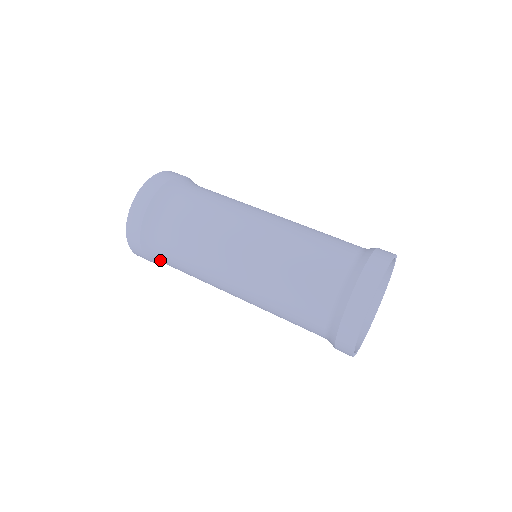
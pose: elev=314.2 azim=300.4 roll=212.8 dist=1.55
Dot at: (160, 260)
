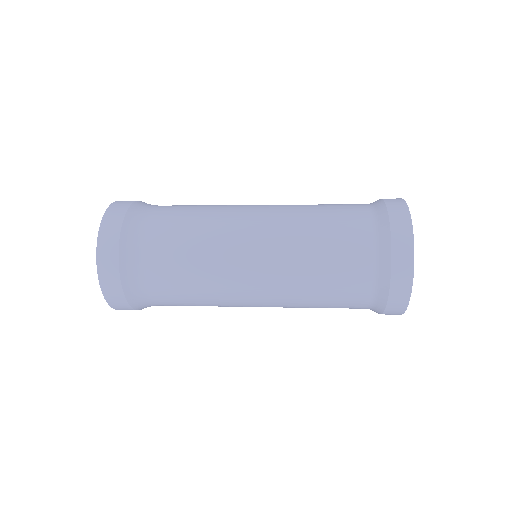
Dot at: (146, 297)
